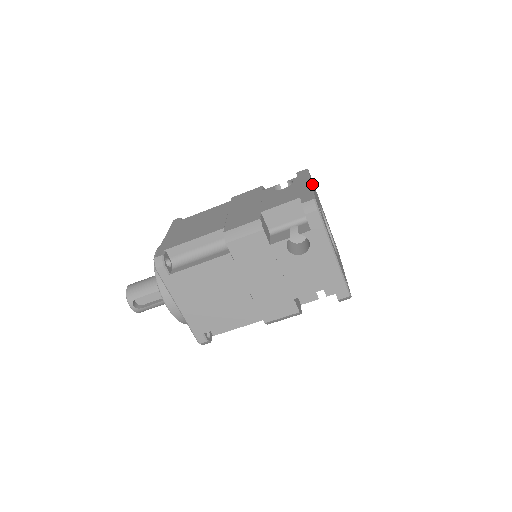
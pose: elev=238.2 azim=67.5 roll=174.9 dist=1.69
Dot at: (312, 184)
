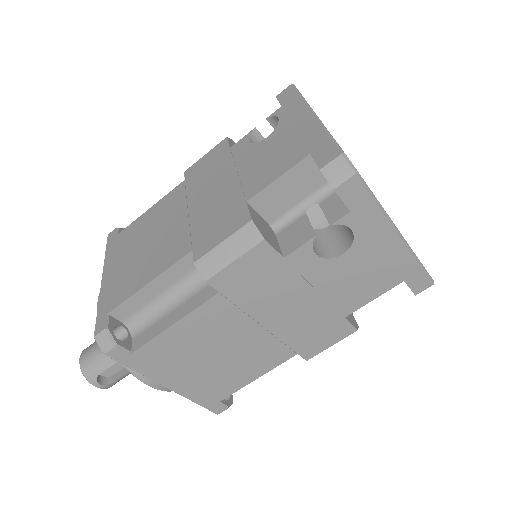
Dot at: occluded
